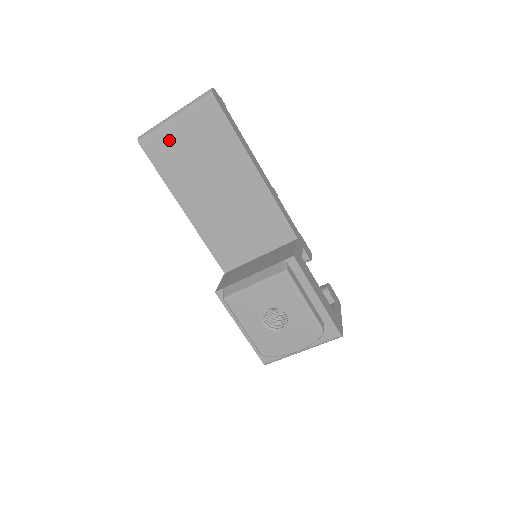
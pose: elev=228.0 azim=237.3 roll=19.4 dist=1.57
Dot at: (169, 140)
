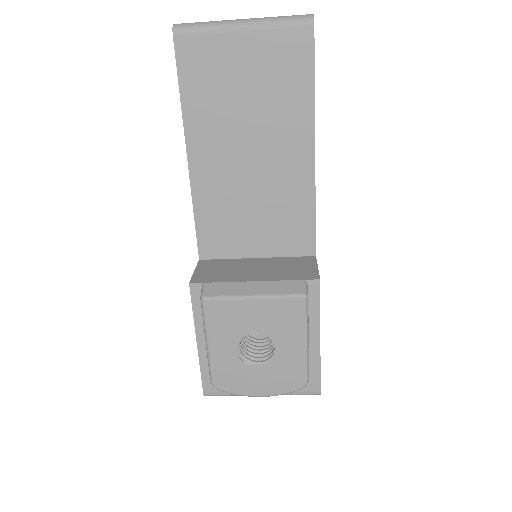
Dot at: (219, 51)
